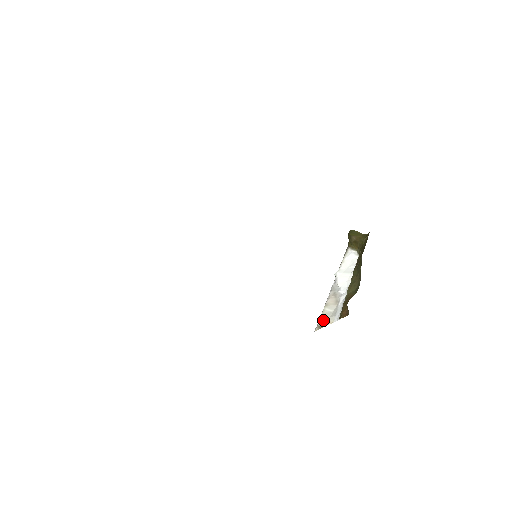
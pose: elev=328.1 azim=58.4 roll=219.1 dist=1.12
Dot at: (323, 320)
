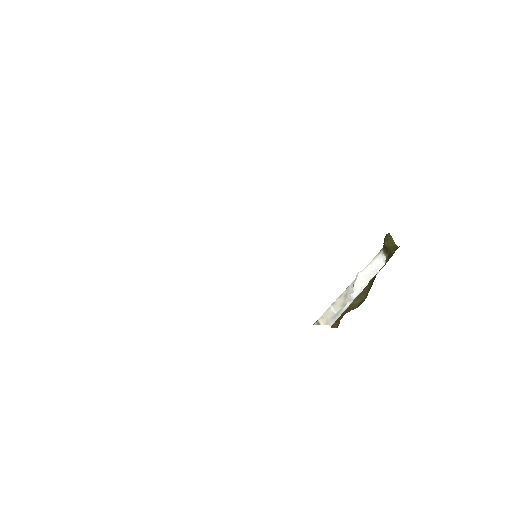
Dot at: (324, 318)
